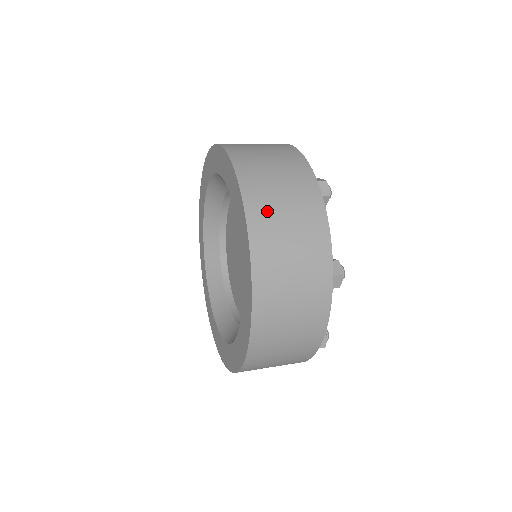
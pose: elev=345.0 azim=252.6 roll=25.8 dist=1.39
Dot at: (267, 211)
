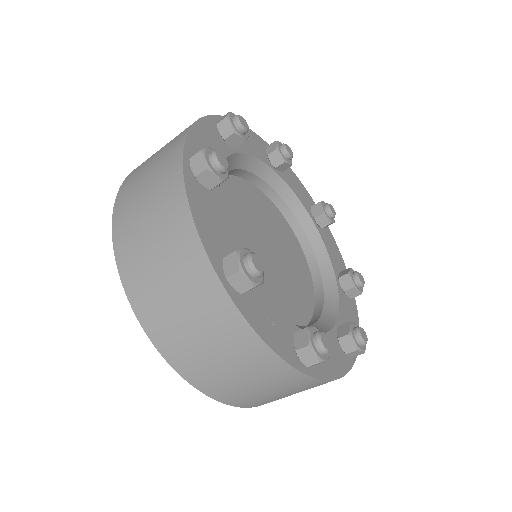
Dot at: occluded
